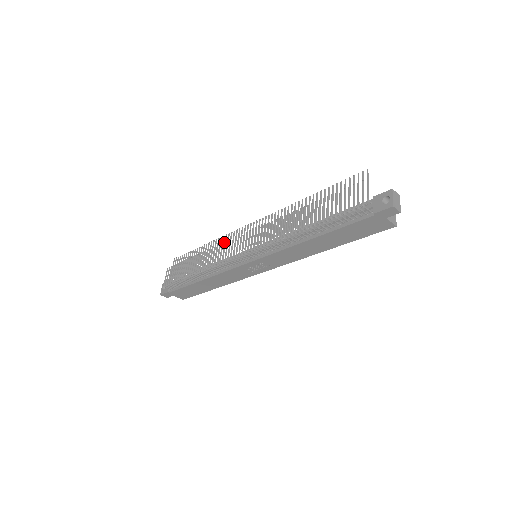
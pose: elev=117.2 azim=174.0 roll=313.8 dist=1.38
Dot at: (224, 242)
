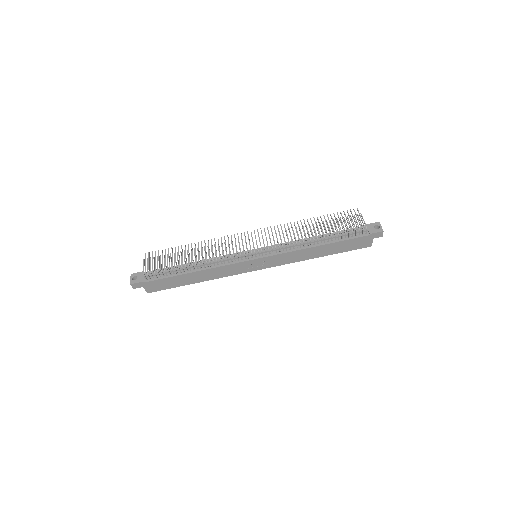
Dot at: occluded
